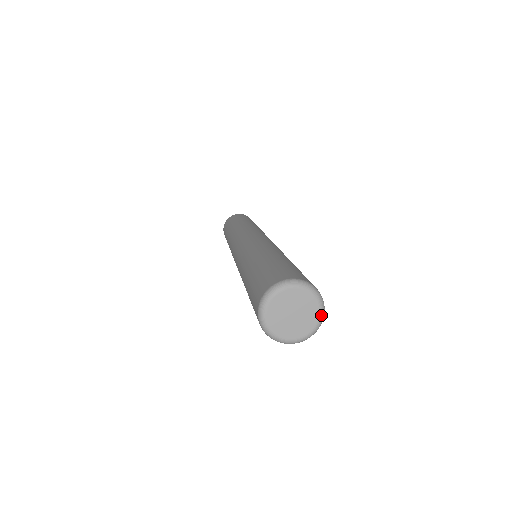
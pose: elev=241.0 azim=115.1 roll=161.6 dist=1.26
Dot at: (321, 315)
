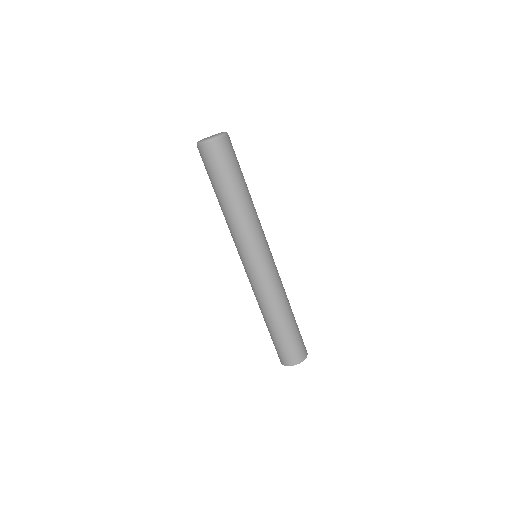
Dot at: occluded
